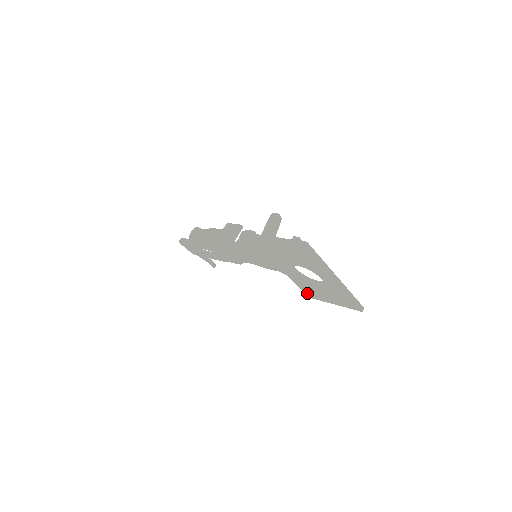
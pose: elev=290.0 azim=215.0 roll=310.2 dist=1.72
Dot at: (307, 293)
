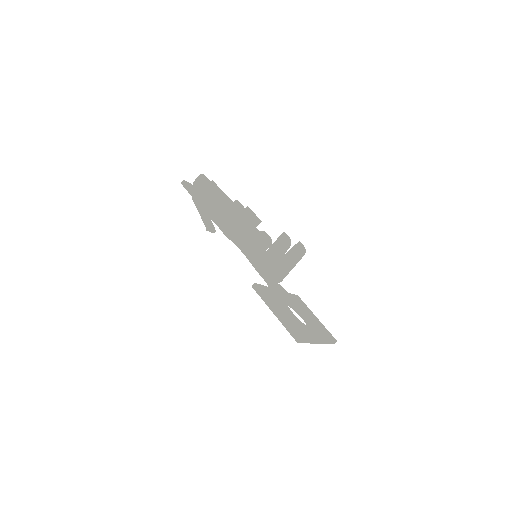
Dot at: occluded
